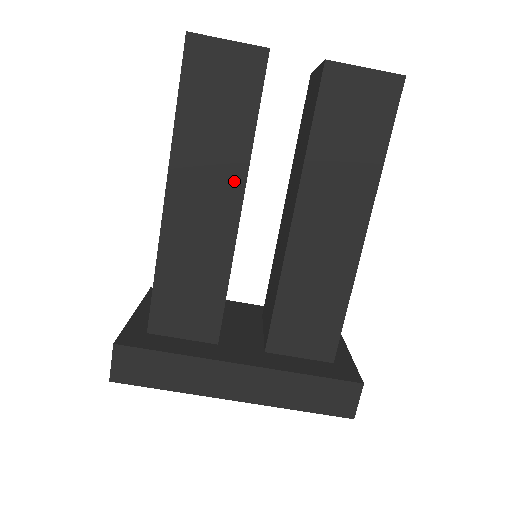
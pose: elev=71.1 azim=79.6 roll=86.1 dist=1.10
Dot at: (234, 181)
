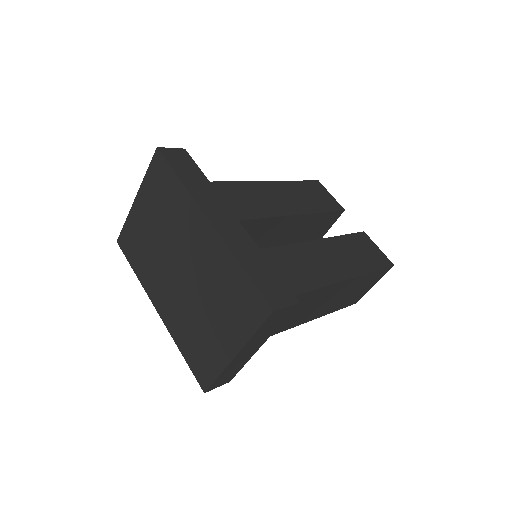
Dot at: (296, 209)
